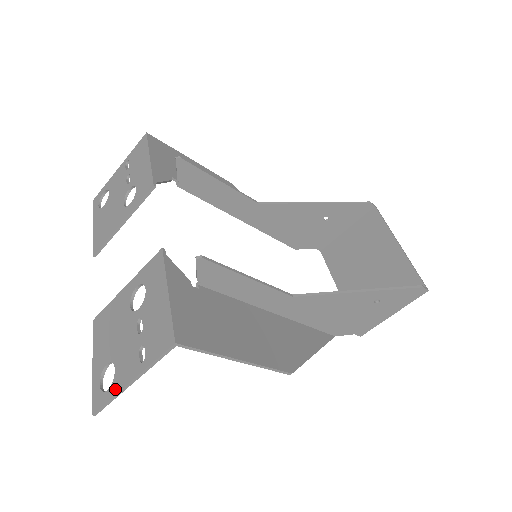
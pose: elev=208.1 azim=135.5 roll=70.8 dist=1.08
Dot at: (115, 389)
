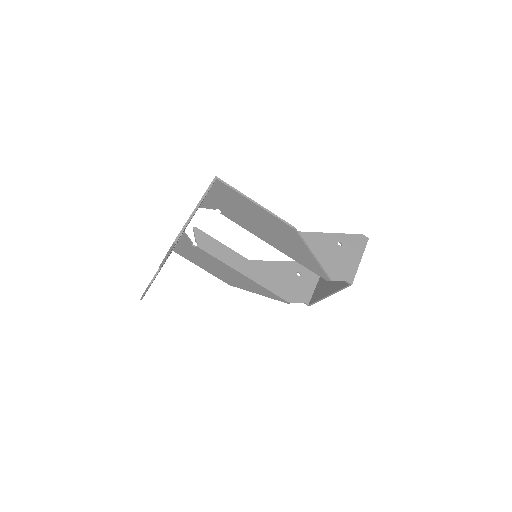
Dot at: (186, 222)
